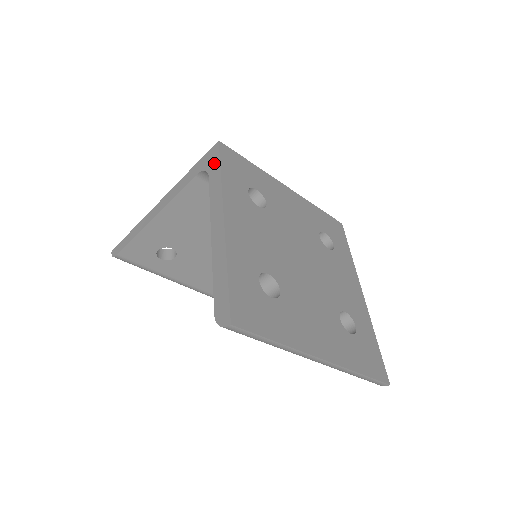
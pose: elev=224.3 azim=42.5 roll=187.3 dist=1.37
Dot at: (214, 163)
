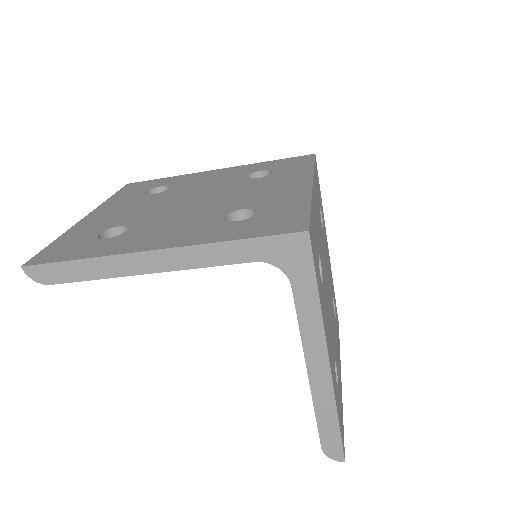
Dot at: (303, 271)
